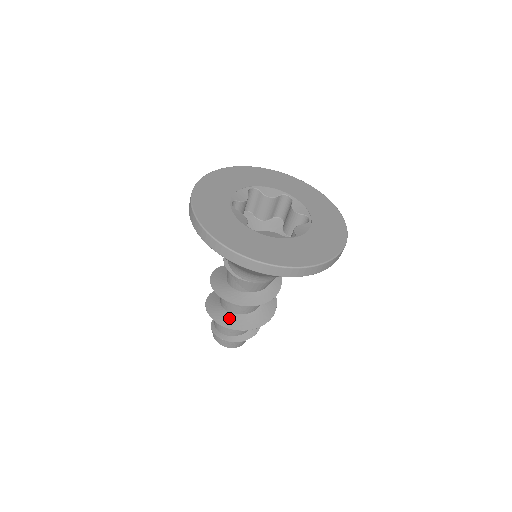
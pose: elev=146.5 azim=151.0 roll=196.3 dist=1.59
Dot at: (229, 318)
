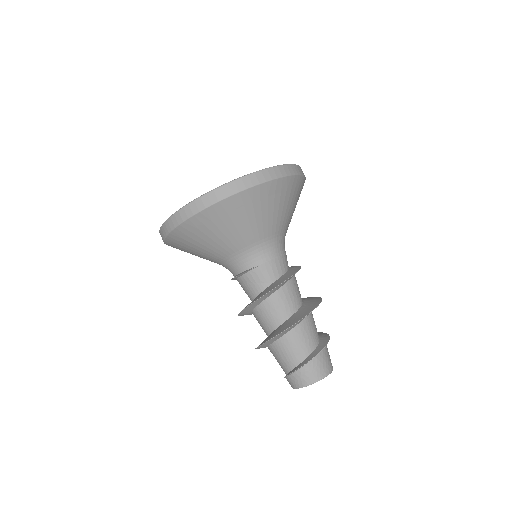
Dot at: (278, 329)
